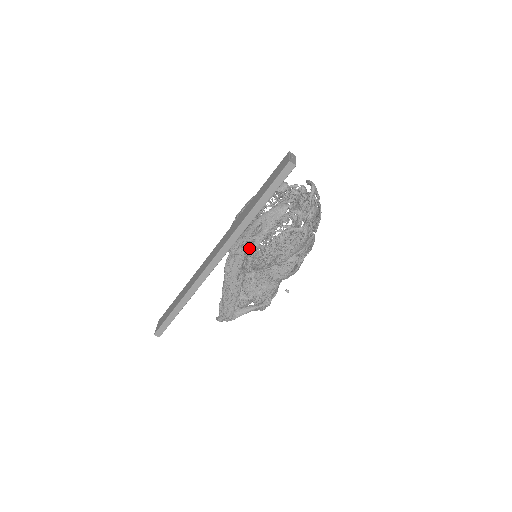
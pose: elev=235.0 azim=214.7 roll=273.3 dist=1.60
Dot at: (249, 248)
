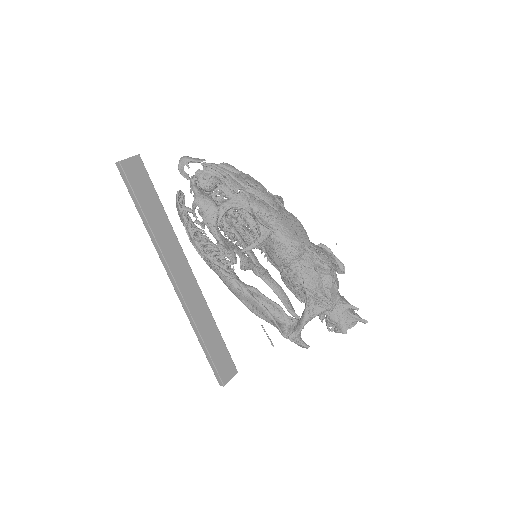
Dot at: occluded
